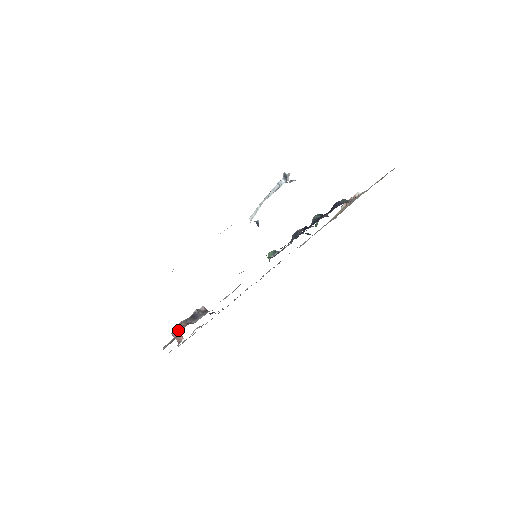
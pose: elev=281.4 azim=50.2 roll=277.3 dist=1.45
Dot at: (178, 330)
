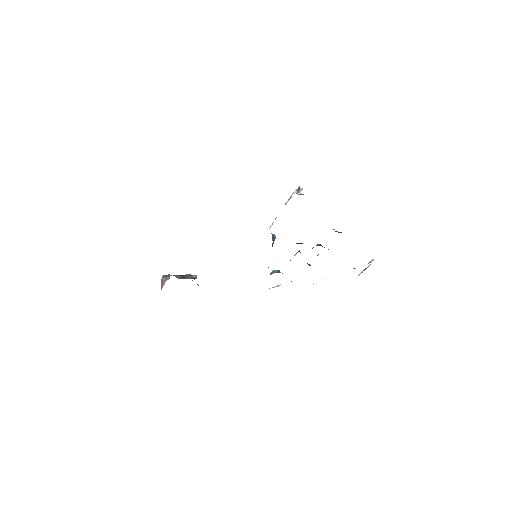
Dot at: (165, 277)
